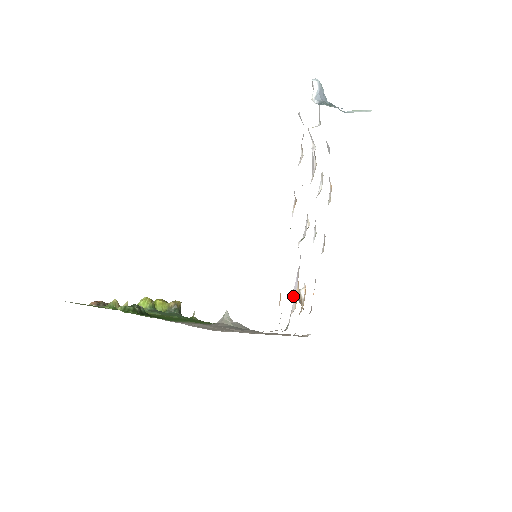
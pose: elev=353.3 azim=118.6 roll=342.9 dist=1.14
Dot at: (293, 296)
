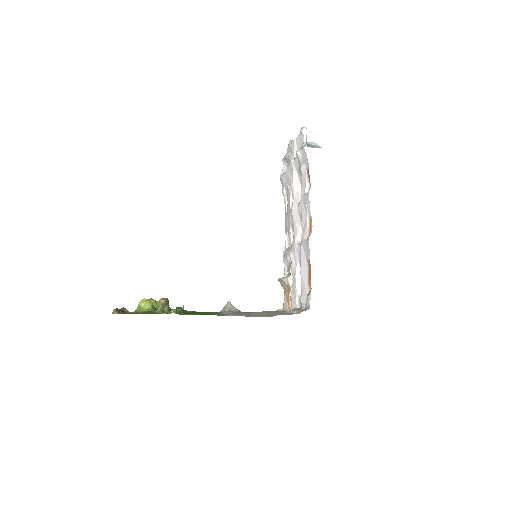
Dot at: (296, 283)
